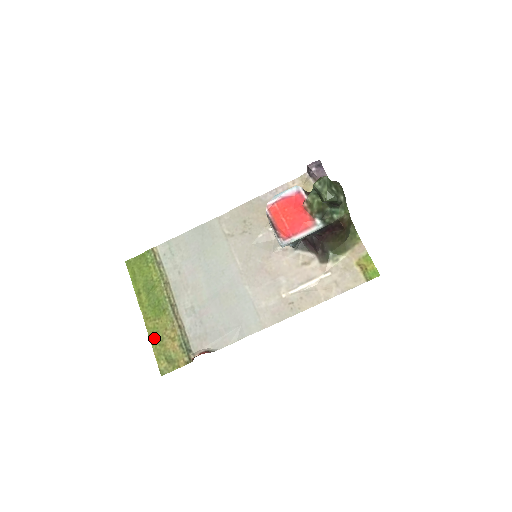
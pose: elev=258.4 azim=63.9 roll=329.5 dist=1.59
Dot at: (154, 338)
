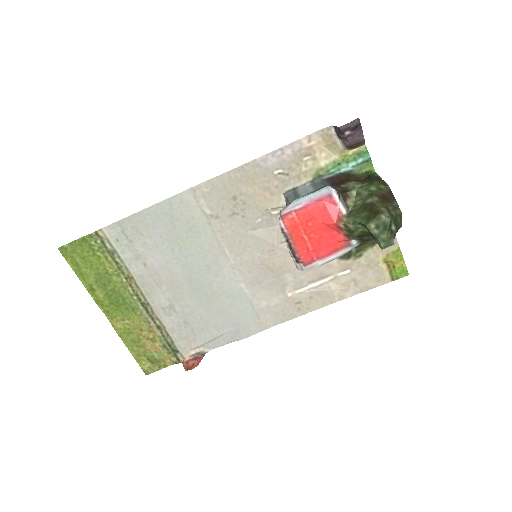
Dot at: (128, 340)
